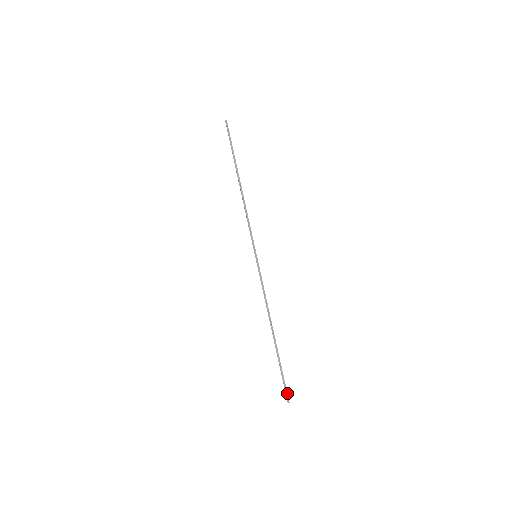
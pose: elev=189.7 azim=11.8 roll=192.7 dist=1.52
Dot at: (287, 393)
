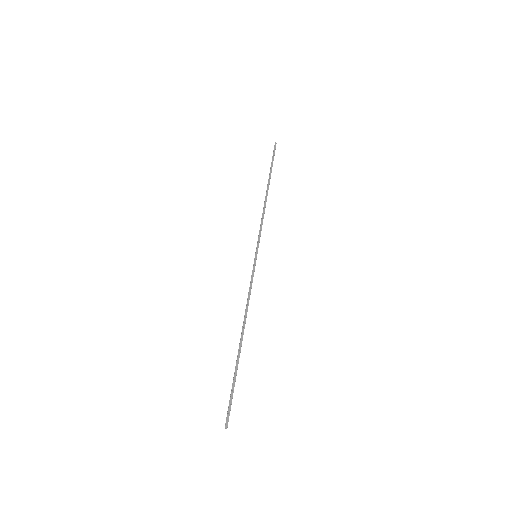
Dot at: (229, 414)
